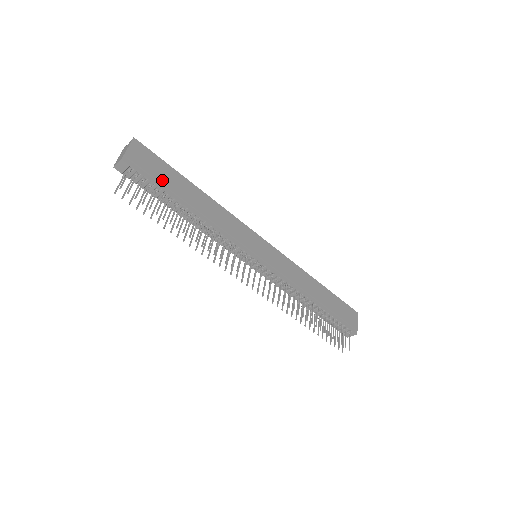
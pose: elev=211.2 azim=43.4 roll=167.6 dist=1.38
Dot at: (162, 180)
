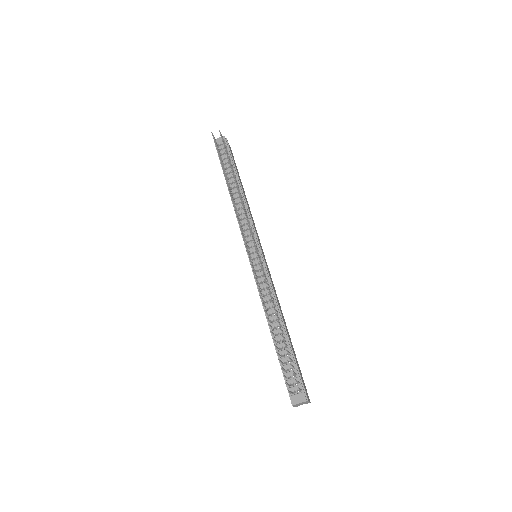
Dot at: occluded
